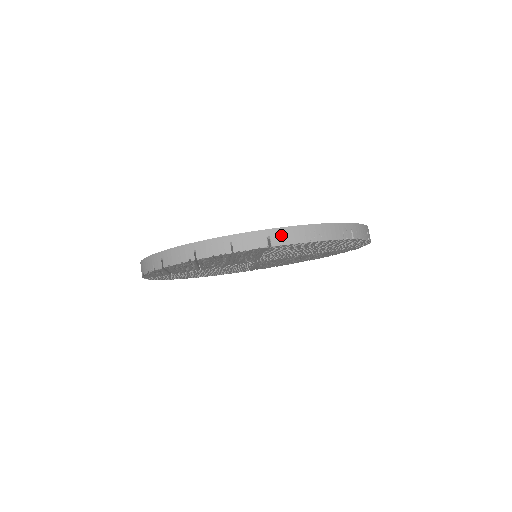
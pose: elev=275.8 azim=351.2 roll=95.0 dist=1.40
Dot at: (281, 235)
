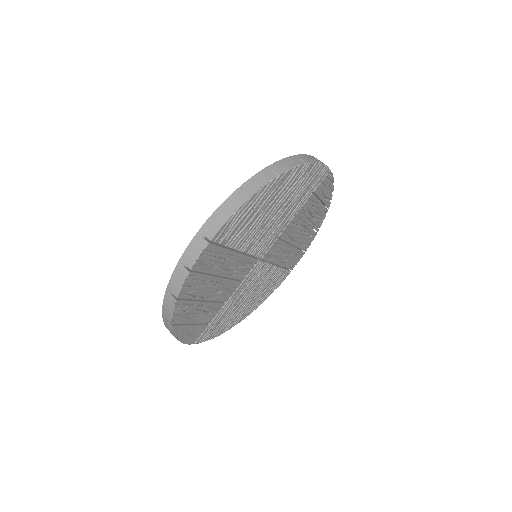
Dot at: (210, 226)
